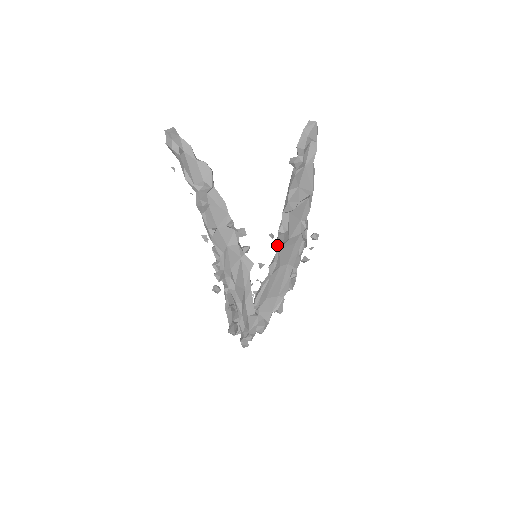
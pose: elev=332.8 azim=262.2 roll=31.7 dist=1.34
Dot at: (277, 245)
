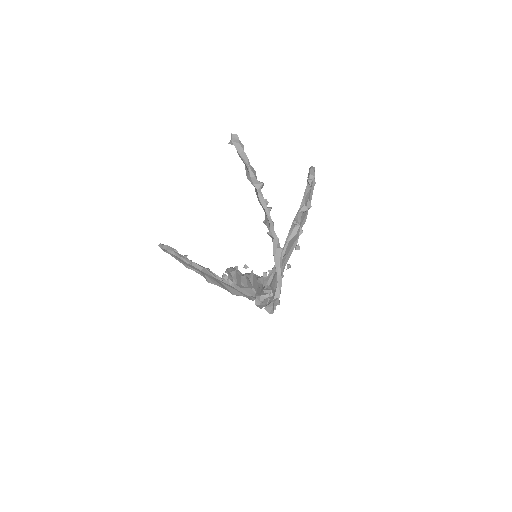
Dot at: (289, 237)
